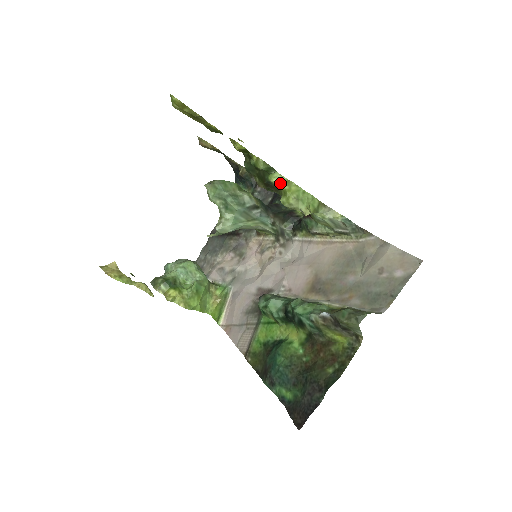
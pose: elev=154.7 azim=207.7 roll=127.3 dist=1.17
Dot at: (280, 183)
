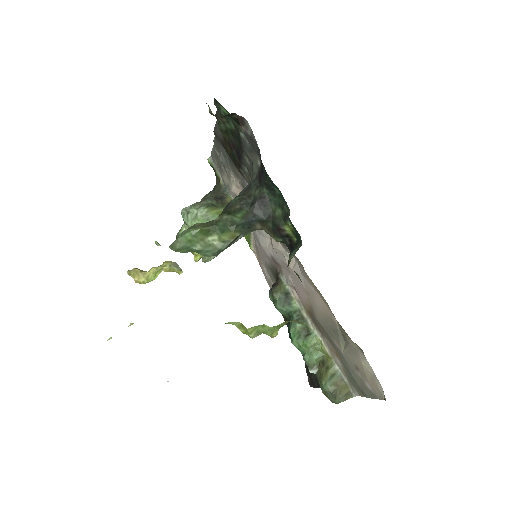
Dot at: (235, 325)
